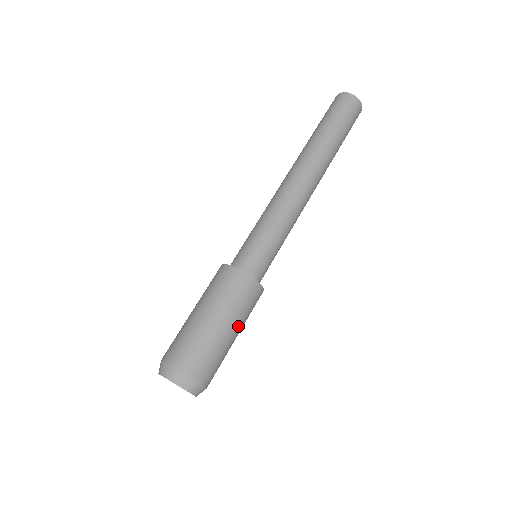
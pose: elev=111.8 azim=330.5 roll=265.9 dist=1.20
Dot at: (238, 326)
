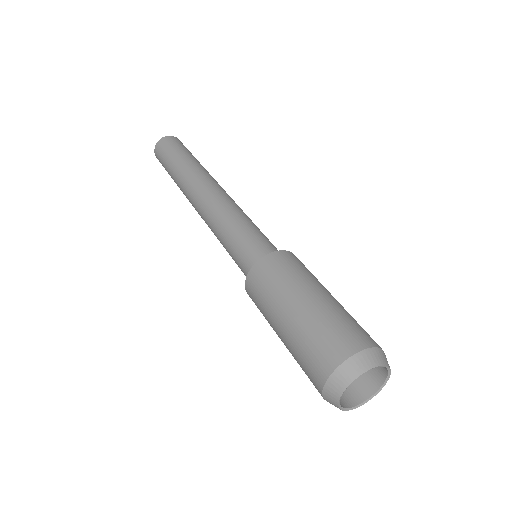
Dot at: (325, 289)
